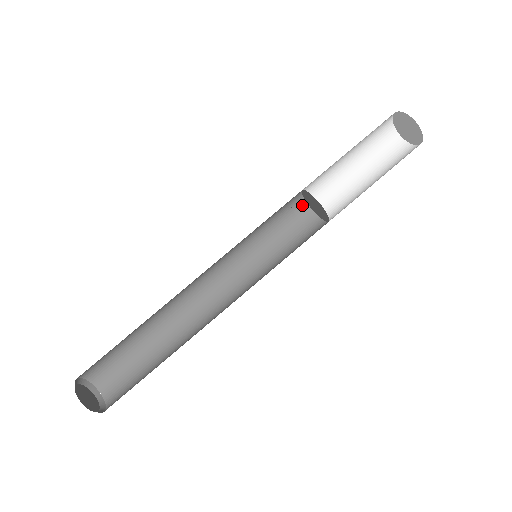
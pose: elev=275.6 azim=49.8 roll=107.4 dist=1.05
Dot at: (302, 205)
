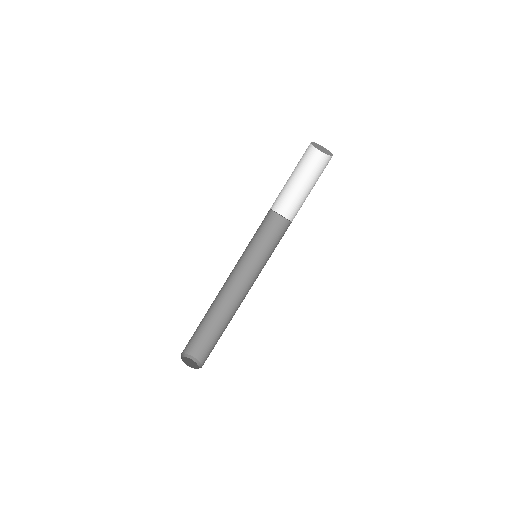
Dot at: (272, 214)
